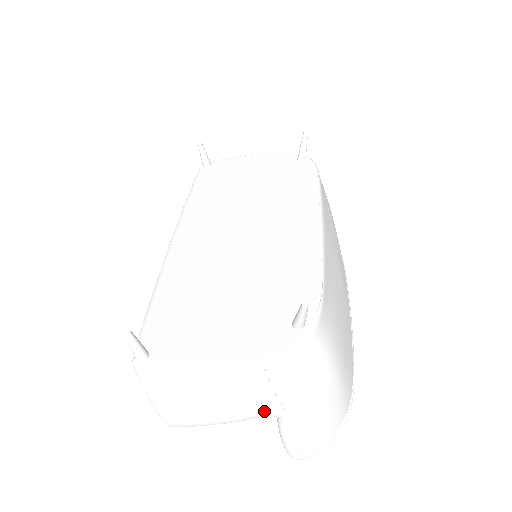
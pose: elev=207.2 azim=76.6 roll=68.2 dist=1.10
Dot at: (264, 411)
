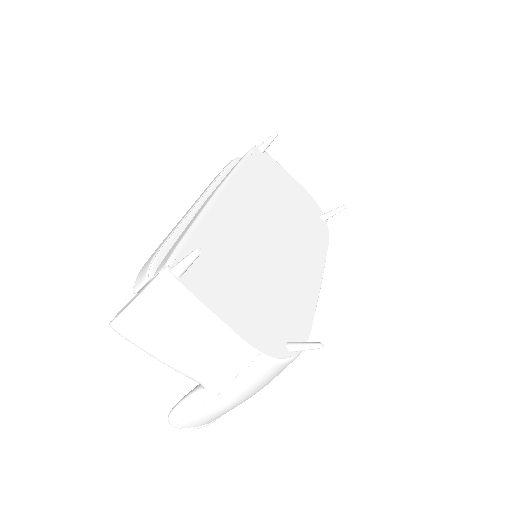
Dot at: (208, 380)
